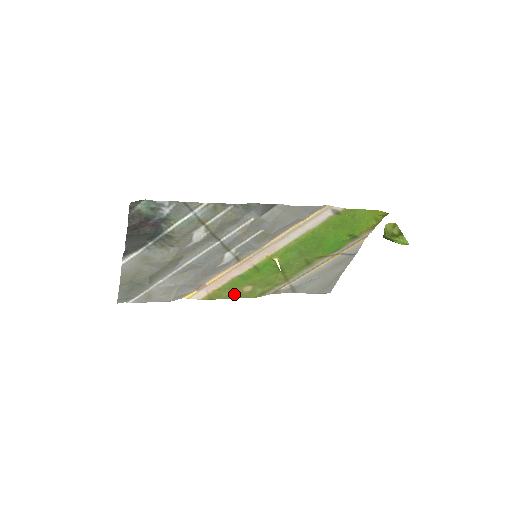
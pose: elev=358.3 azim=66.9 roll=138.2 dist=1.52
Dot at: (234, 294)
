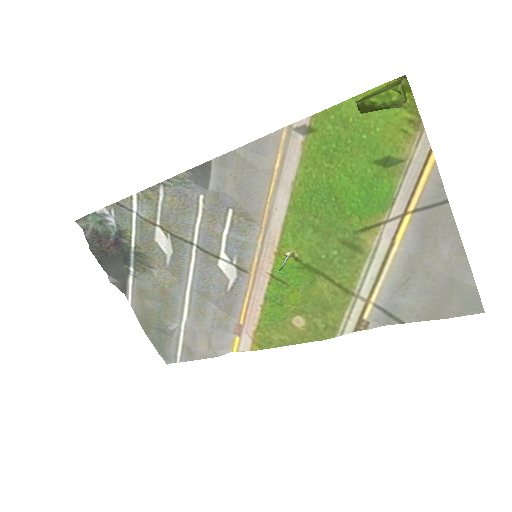
Dot at: (288, 335)
